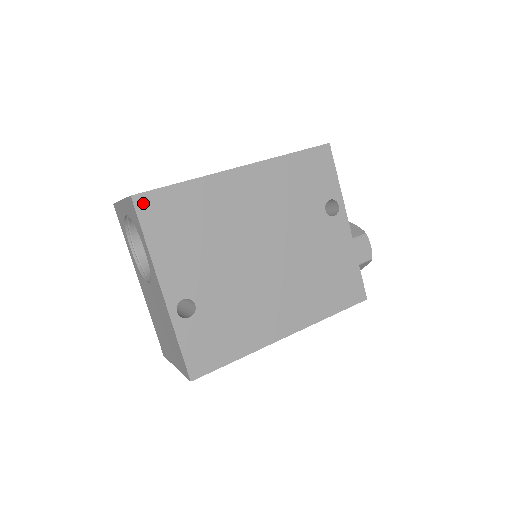
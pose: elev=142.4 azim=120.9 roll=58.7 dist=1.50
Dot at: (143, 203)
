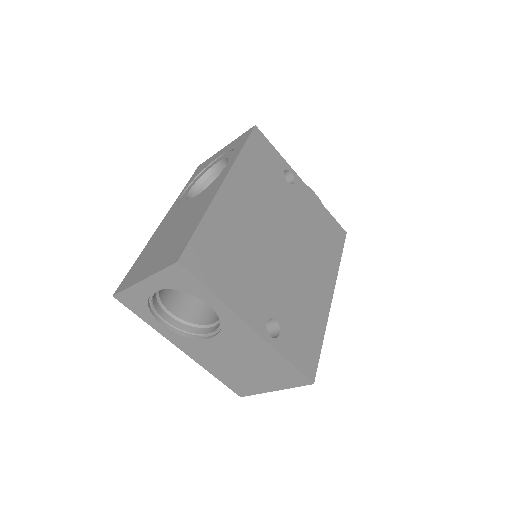
Dot at: (189, 262)
